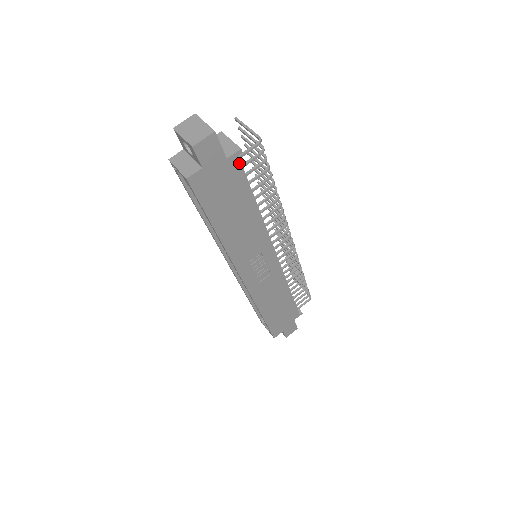
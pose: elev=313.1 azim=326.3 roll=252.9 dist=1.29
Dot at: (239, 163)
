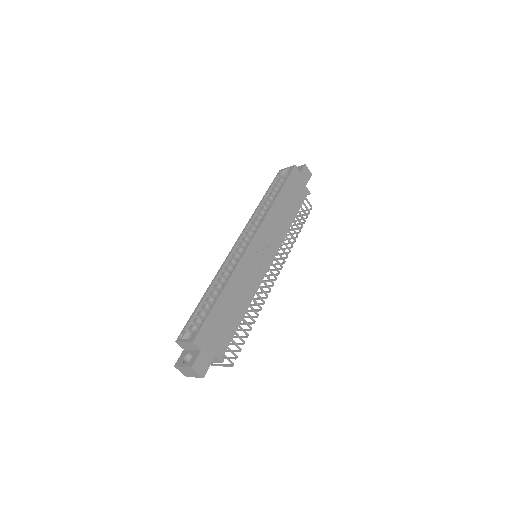
Dot at: (306, 195)
